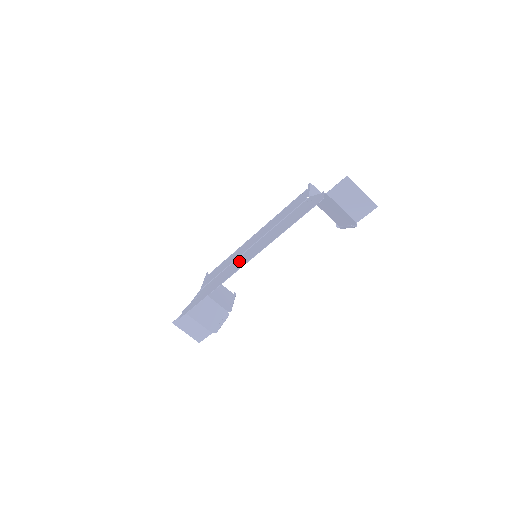
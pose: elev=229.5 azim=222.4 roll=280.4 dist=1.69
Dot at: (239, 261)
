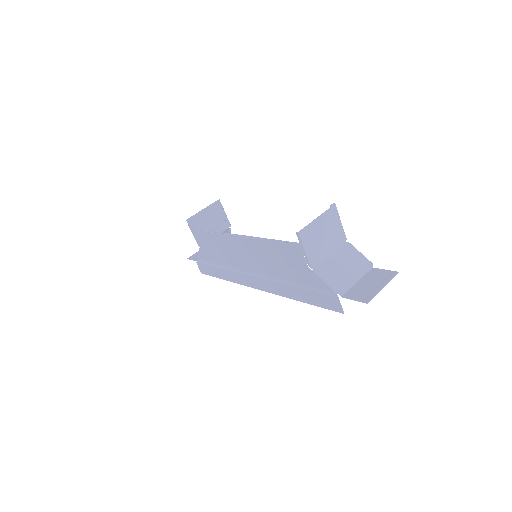
Dot at: (242, 266)
